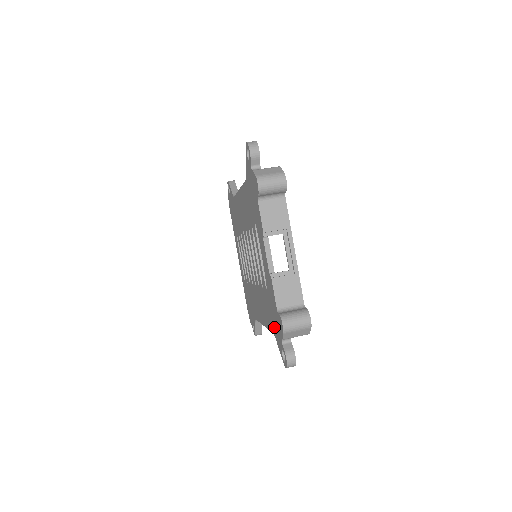
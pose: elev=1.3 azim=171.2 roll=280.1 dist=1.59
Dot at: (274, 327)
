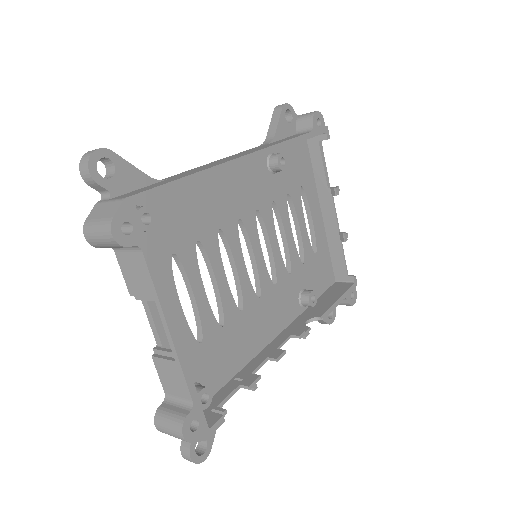
Dot at: occluded
